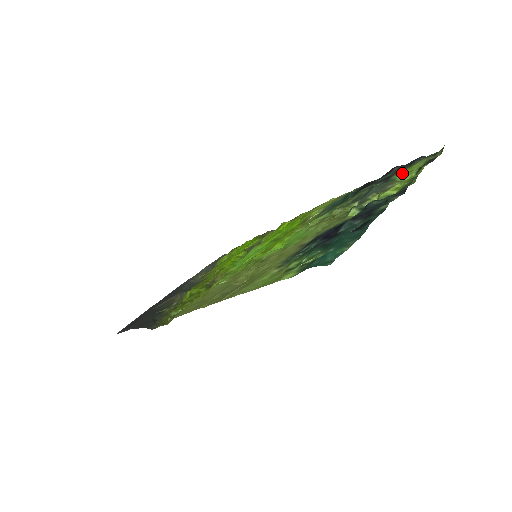
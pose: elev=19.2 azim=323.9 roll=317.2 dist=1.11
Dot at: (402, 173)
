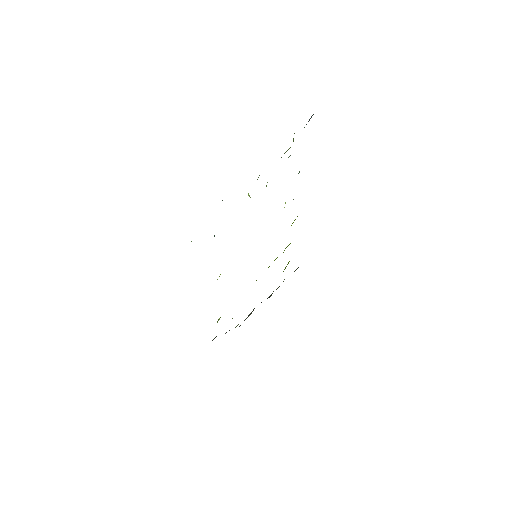
Dot at: occluded
